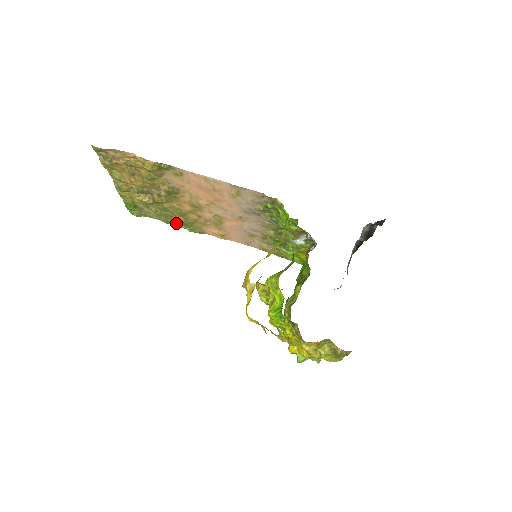
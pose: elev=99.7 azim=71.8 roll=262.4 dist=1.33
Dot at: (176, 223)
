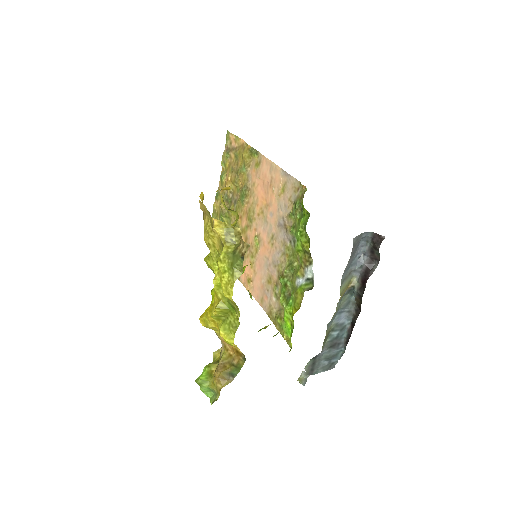
Dot at: occluded
